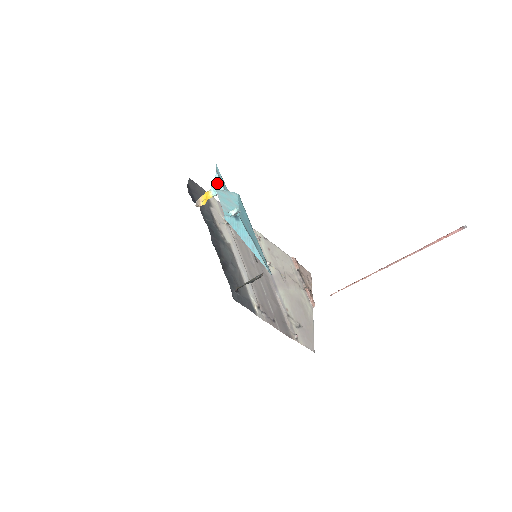
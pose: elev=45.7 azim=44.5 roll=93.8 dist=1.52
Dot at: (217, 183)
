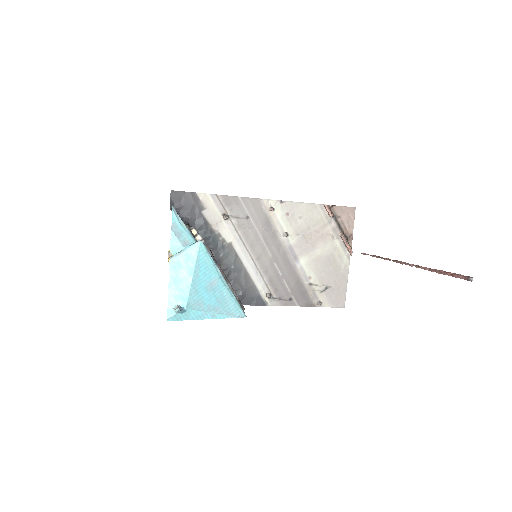
Dot at: (175, 242)
